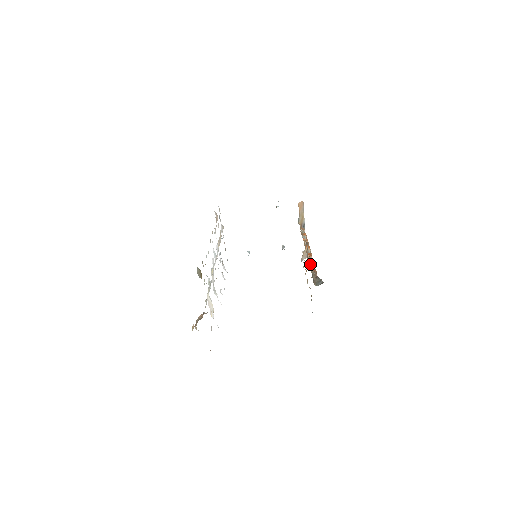
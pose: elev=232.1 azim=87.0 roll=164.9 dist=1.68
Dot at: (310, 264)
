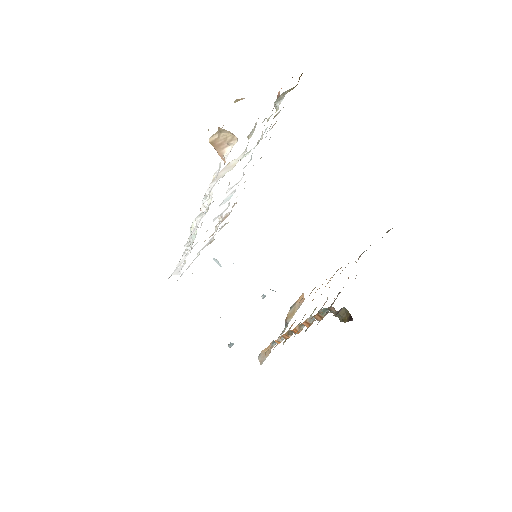
Dot at: occluded
